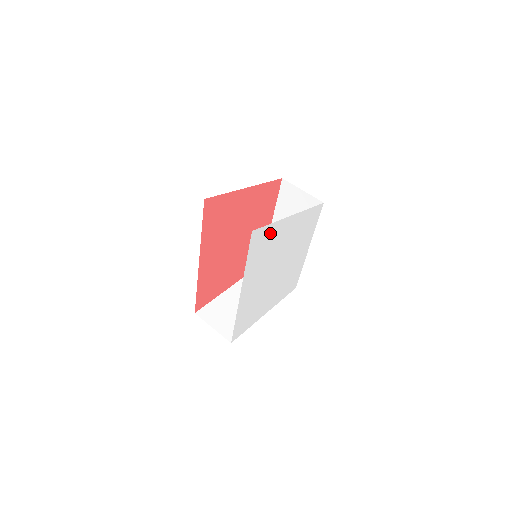
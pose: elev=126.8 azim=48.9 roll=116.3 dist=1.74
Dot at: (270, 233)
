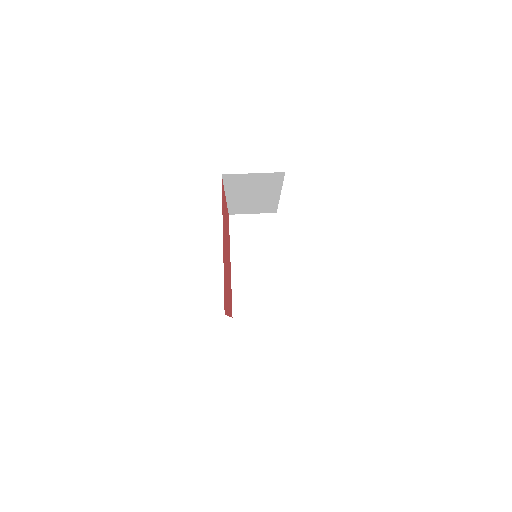
Dot at: occluded
